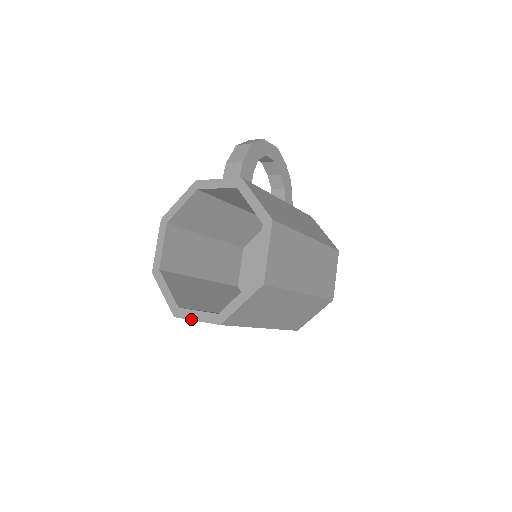
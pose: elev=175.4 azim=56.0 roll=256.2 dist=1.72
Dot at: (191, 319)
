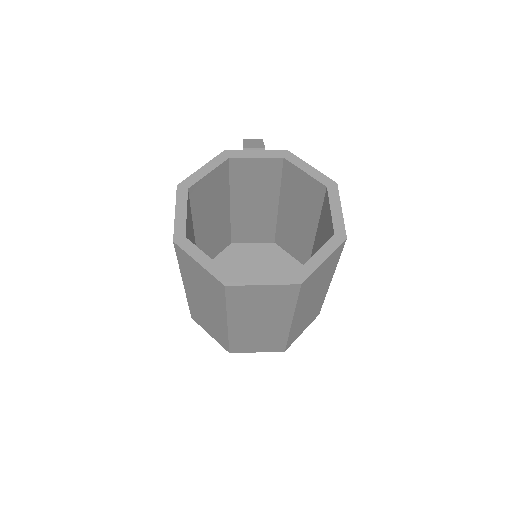
Dot at: (255, 284)
